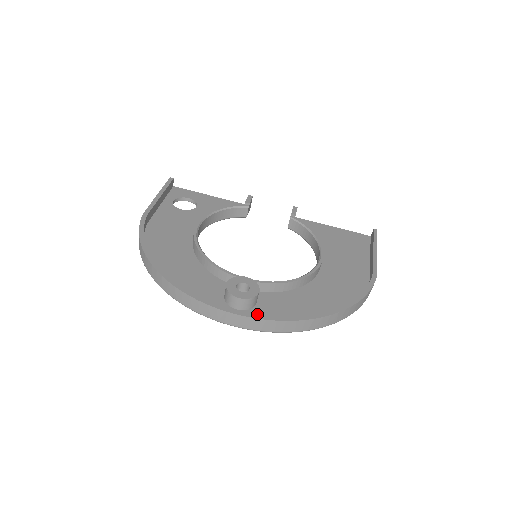
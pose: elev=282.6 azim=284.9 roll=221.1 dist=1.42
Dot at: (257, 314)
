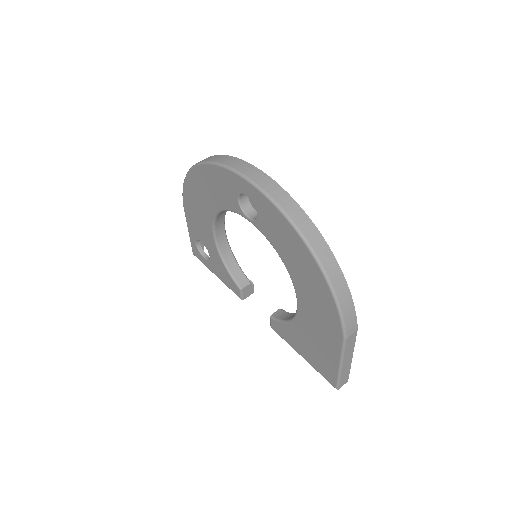
Dot at: occluded
